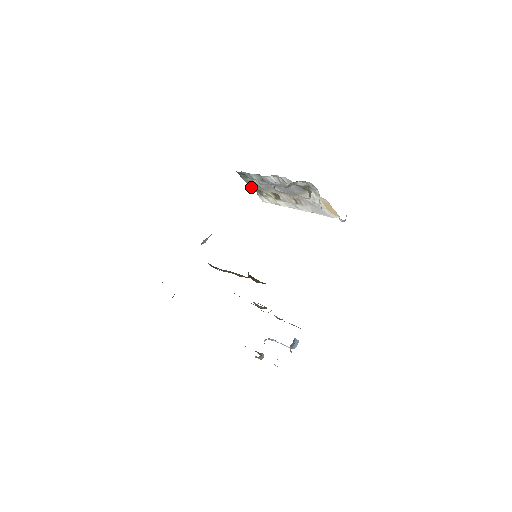
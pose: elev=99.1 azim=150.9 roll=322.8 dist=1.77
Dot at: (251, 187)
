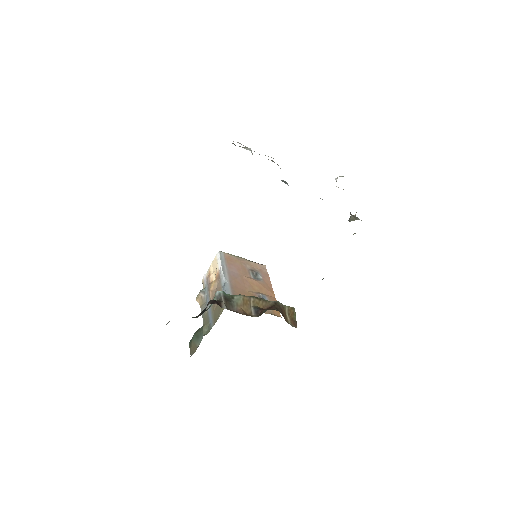
Dot at: occluded
